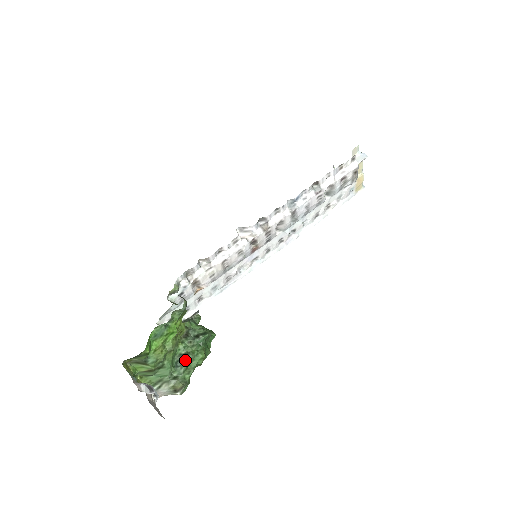
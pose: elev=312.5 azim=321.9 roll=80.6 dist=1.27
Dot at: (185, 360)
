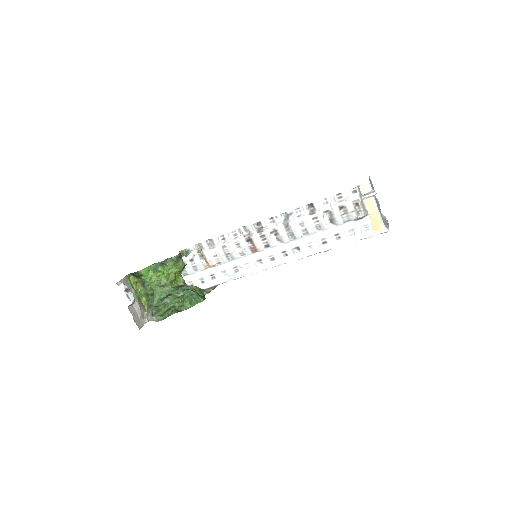
Dot at: (166, 297)
